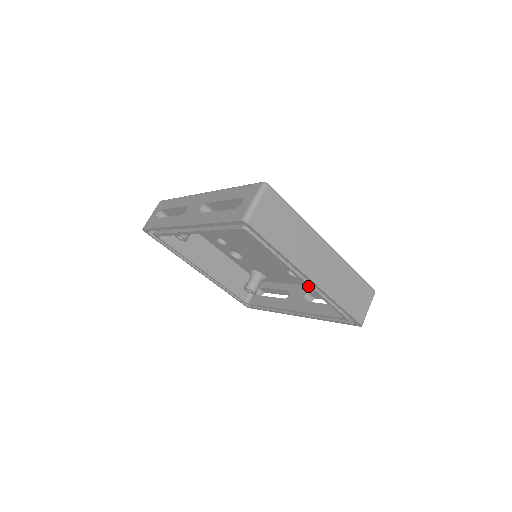
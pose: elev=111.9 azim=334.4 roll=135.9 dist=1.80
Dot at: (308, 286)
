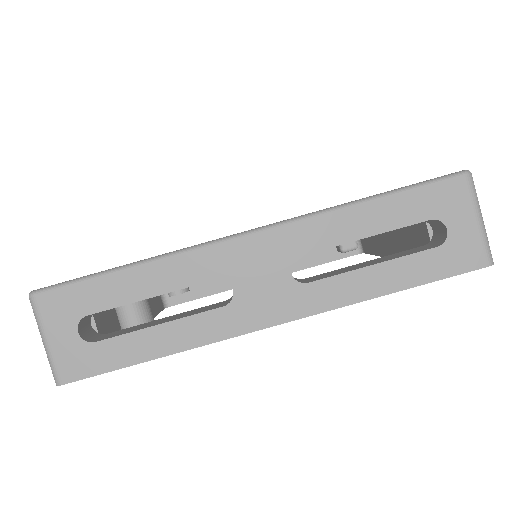
Dot at: occluded
